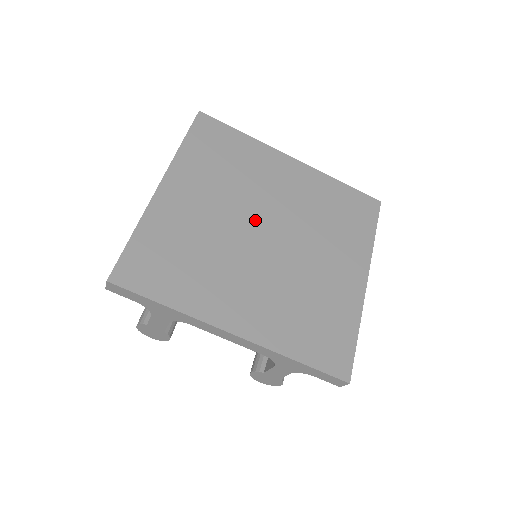
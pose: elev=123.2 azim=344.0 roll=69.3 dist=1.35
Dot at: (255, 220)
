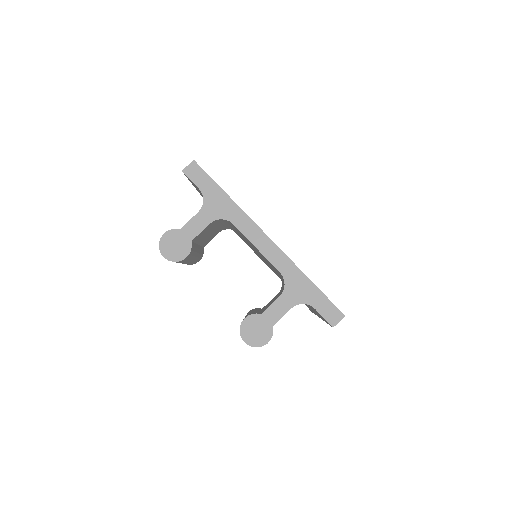
Dot at: occluded
